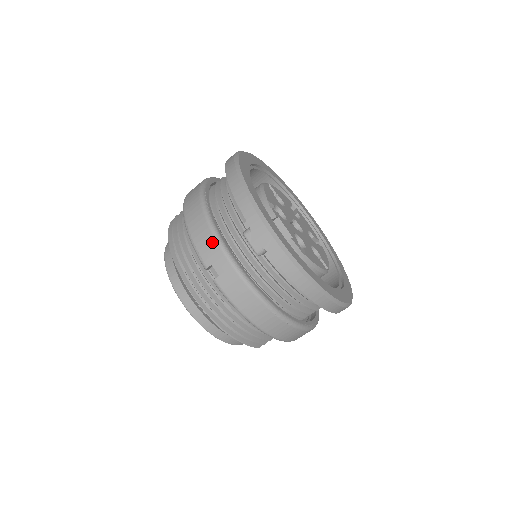
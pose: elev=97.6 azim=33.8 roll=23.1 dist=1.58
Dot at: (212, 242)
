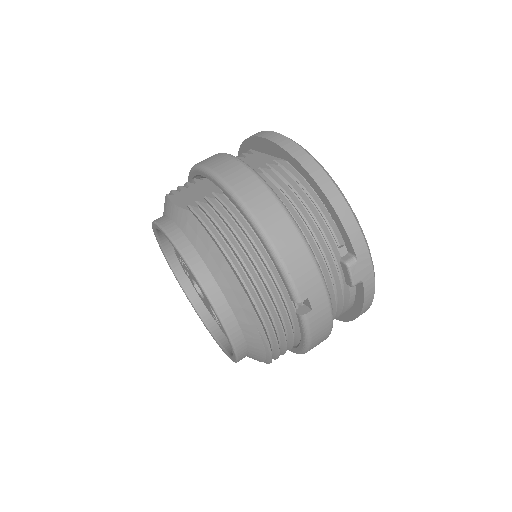
Dot at: (313, 272)
